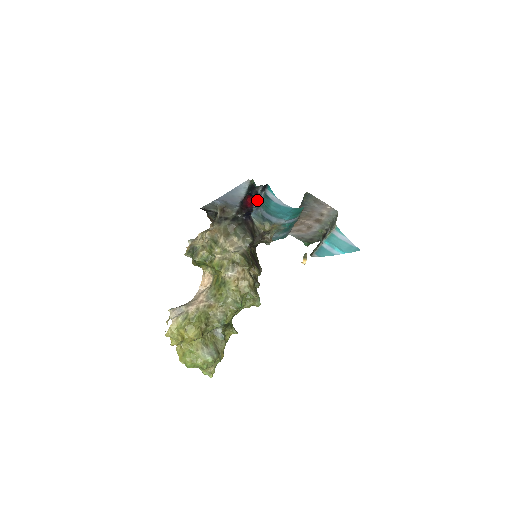
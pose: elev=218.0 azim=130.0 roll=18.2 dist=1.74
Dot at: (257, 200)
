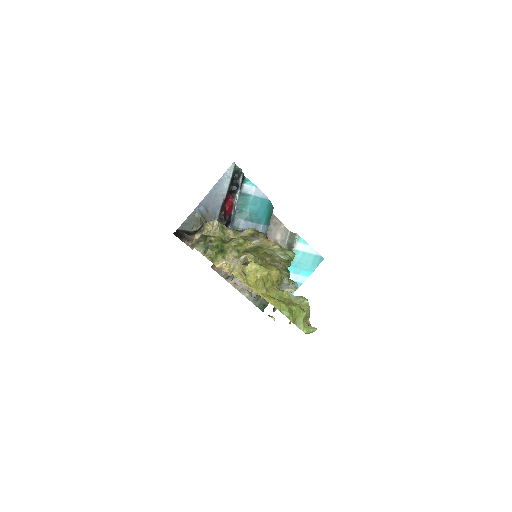
Dot at: occluded
